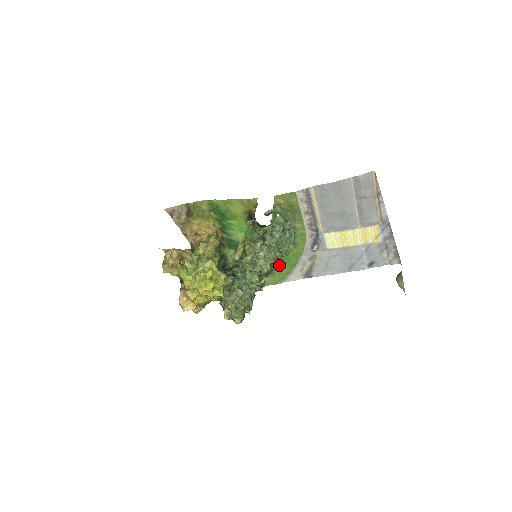
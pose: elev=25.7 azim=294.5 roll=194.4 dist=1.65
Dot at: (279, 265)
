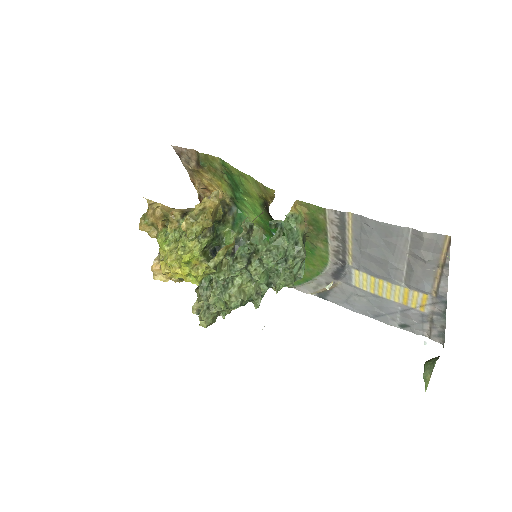
Dot at: occluded
